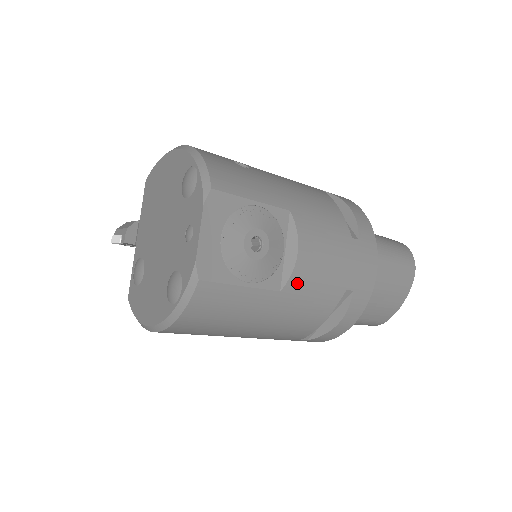
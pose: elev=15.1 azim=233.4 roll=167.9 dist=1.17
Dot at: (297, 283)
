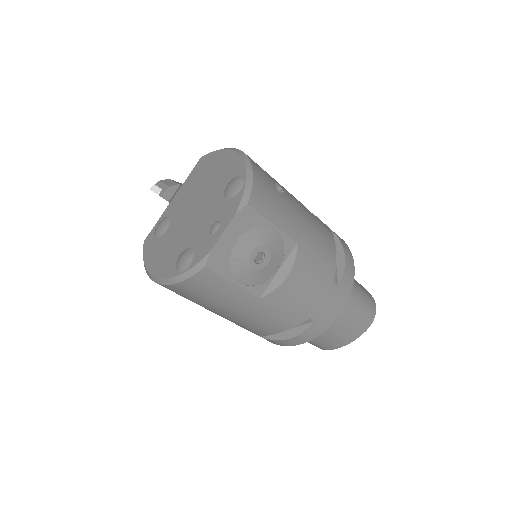
Dot at: (275, 298)
